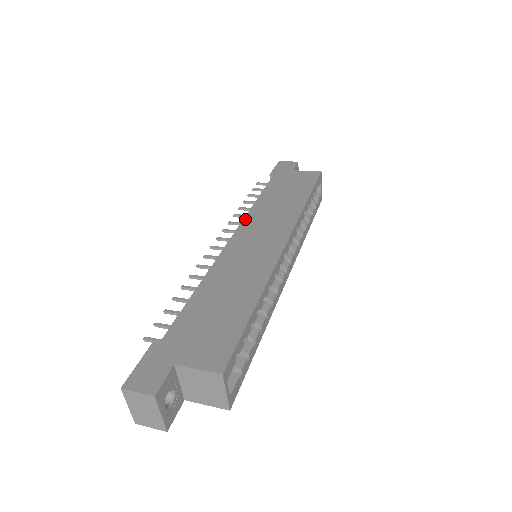
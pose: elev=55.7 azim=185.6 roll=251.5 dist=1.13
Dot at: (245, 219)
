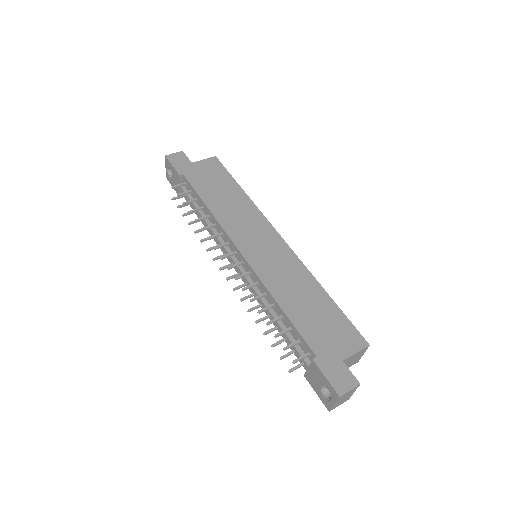
Dot at: (226, 230)
